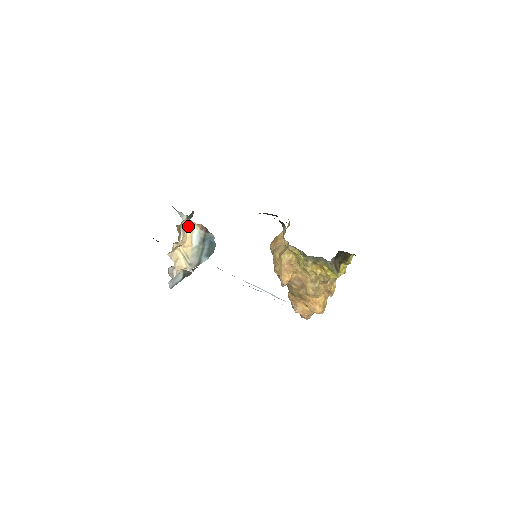
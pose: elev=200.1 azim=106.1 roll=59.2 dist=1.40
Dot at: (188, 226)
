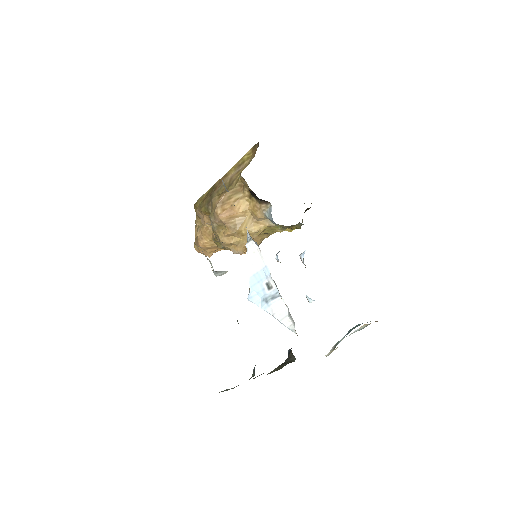
Dot at: occluded
